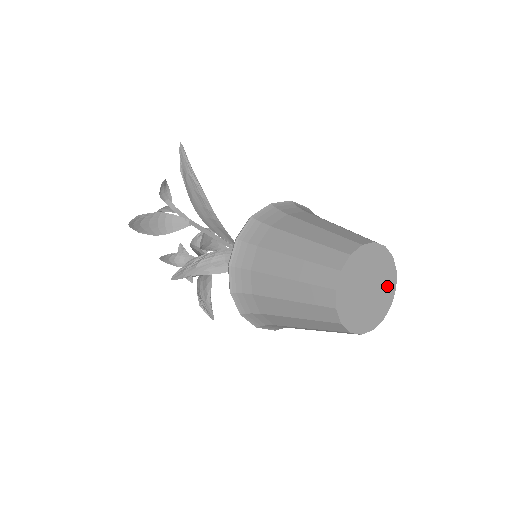
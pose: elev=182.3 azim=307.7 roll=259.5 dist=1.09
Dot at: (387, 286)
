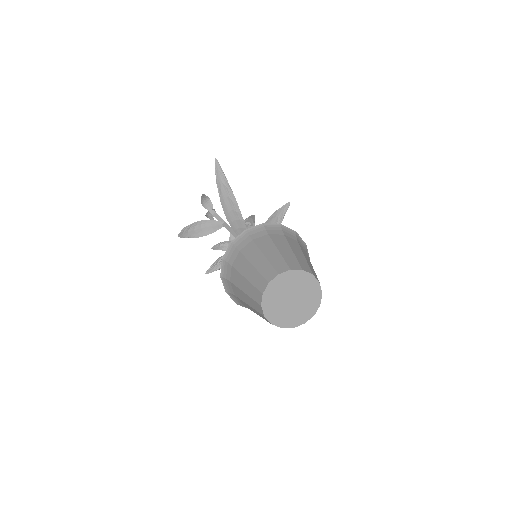
Dot at: (312, 294)
